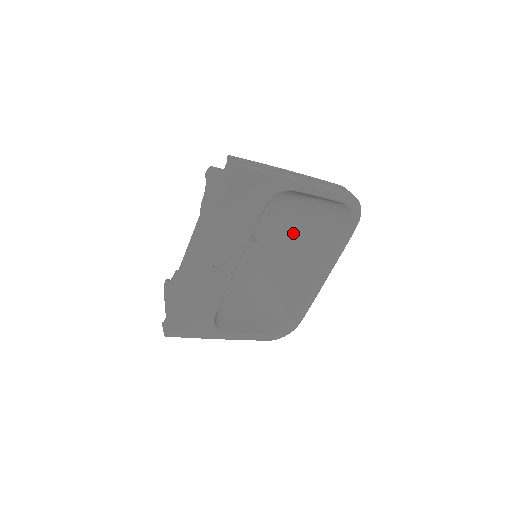
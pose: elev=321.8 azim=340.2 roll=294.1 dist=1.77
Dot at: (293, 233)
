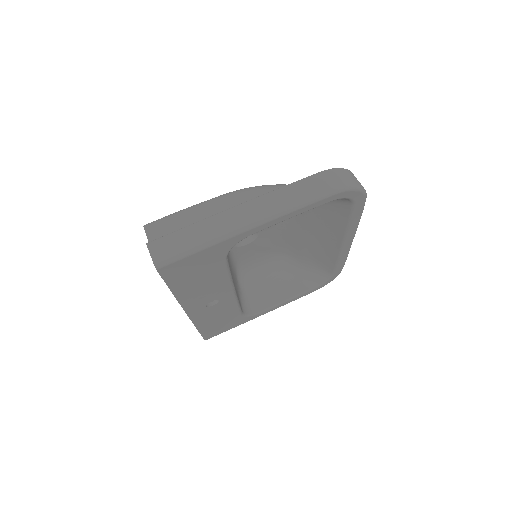
Dot at: occluded
